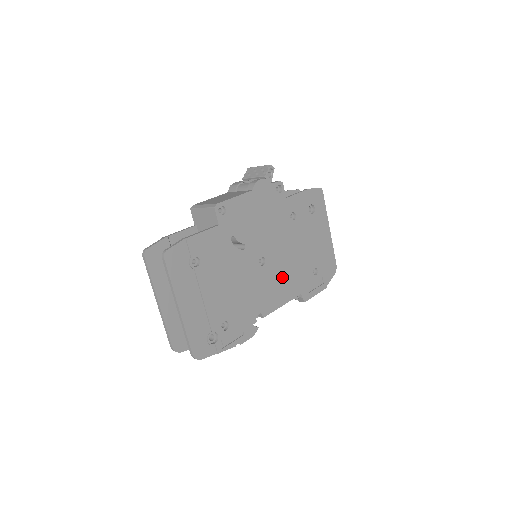
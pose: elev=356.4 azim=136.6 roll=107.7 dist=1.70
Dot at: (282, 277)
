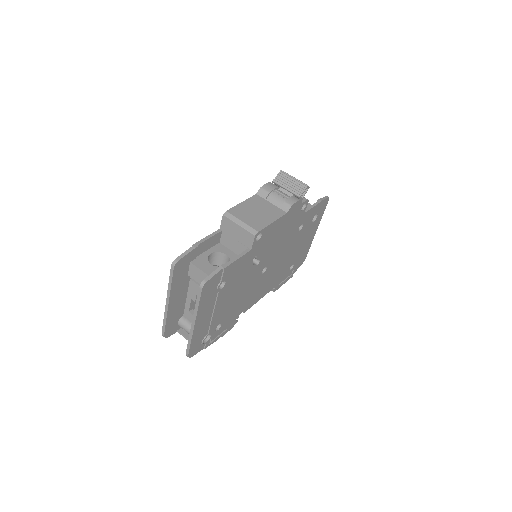
Dot at: (270, 278)
